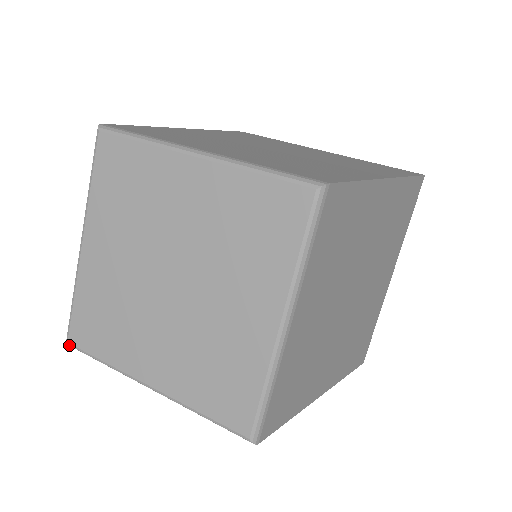
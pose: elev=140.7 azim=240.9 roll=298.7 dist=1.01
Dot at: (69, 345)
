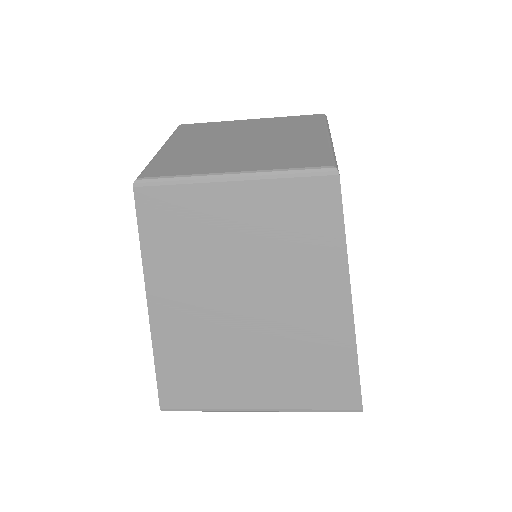
Dot at: (140, 179)
